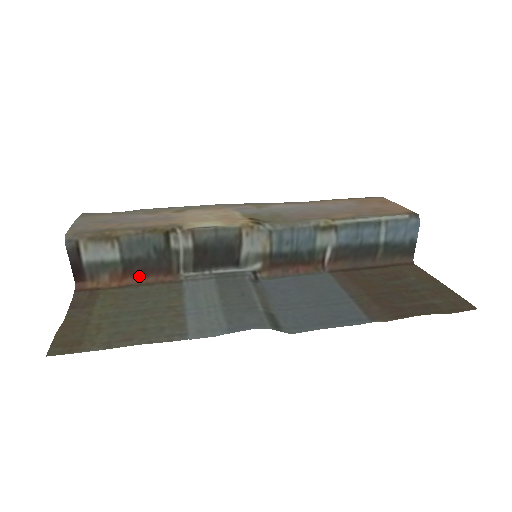
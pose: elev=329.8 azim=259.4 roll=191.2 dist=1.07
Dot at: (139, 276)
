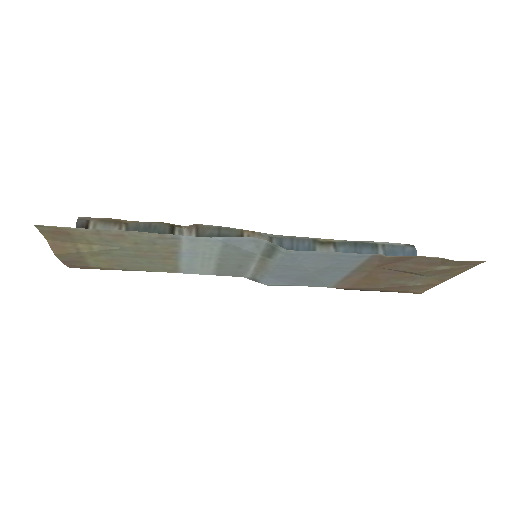
Dot at: occluded
